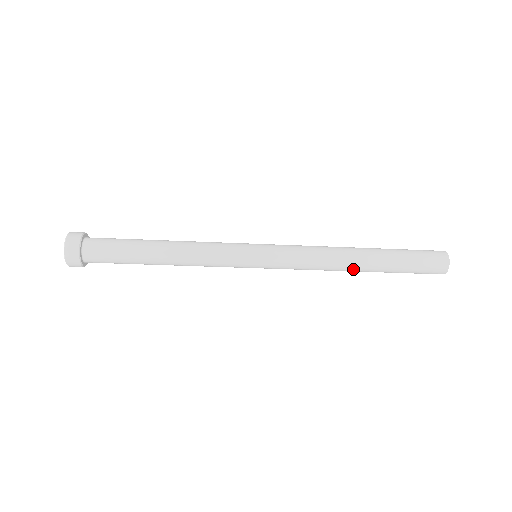
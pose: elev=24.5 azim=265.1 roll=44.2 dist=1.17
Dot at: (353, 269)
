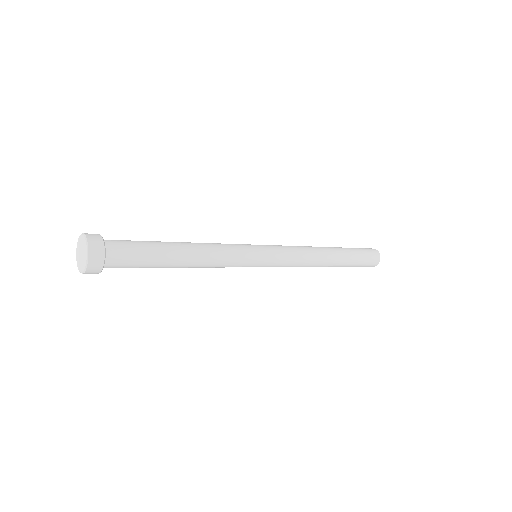
Dot at: occluded
